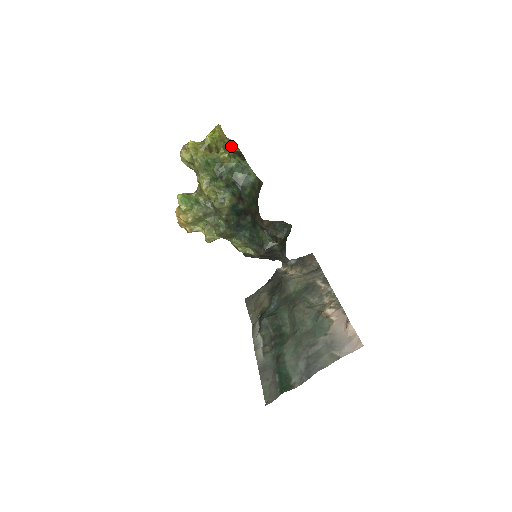
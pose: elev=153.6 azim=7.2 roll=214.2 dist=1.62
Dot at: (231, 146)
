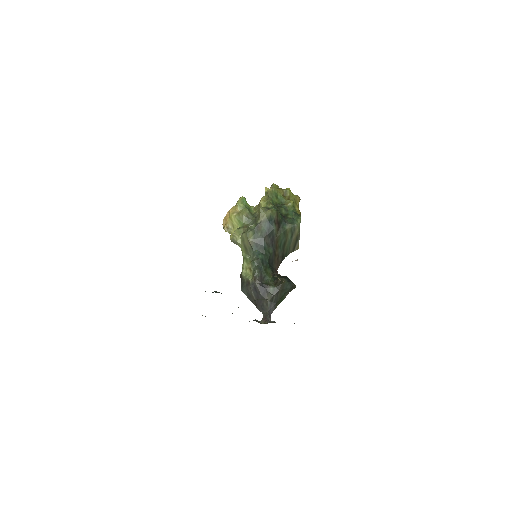
Dot at: (297, 211)
